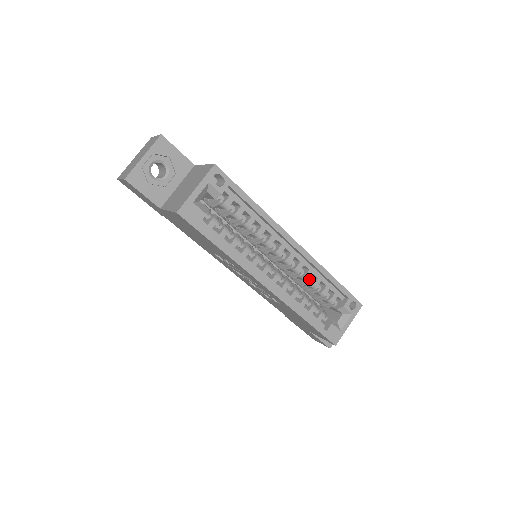
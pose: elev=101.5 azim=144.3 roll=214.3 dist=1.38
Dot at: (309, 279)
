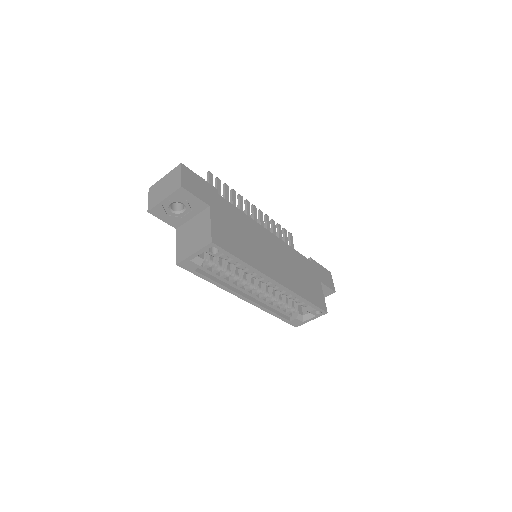
Dot at: (286, 294)
